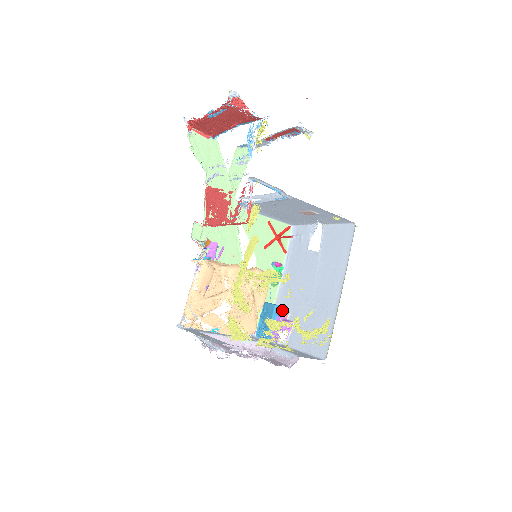
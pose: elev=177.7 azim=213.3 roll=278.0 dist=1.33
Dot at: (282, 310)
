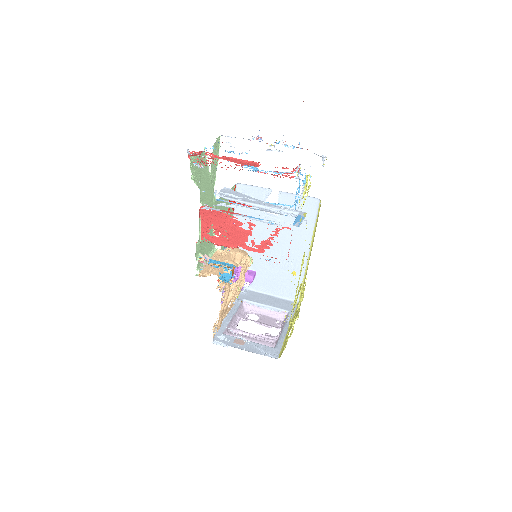
Dot at: occluded
